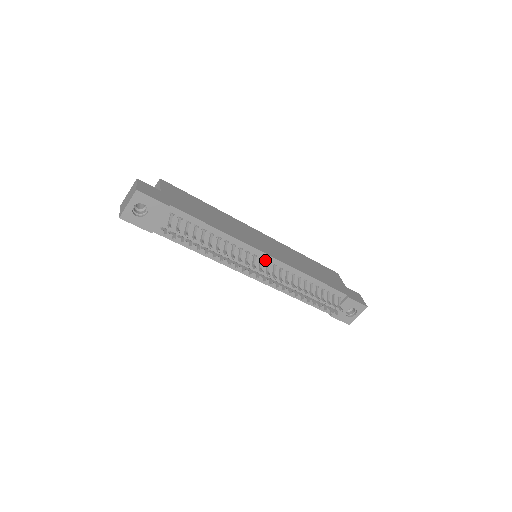
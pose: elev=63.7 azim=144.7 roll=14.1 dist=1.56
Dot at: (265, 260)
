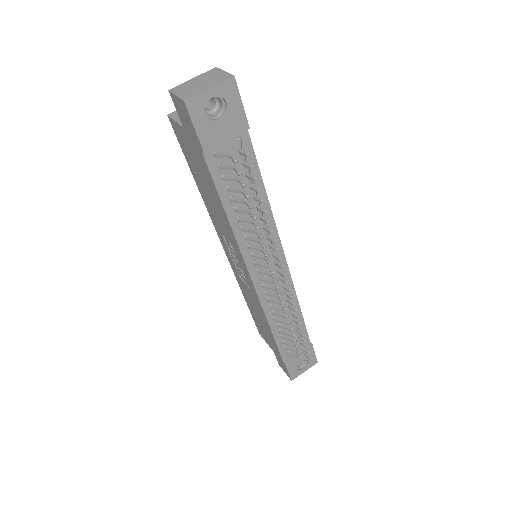
Dot at: occluded
